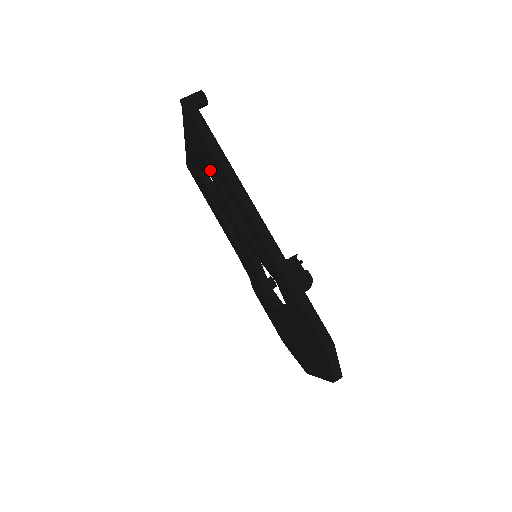
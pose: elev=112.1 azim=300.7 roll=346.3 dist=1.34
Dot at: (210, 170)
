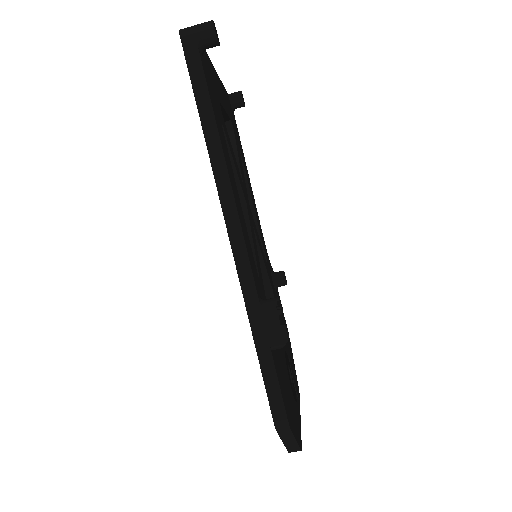
Dot at: occluded
